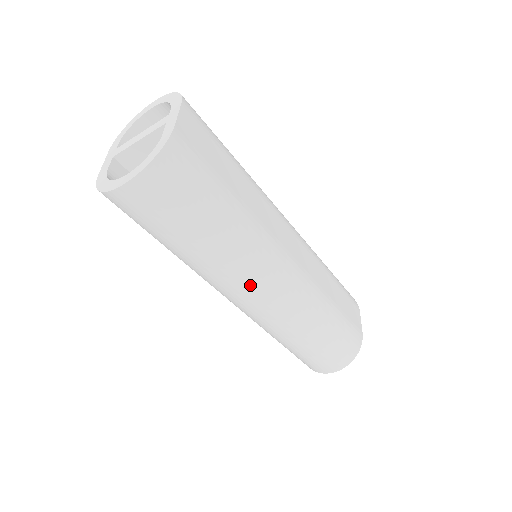
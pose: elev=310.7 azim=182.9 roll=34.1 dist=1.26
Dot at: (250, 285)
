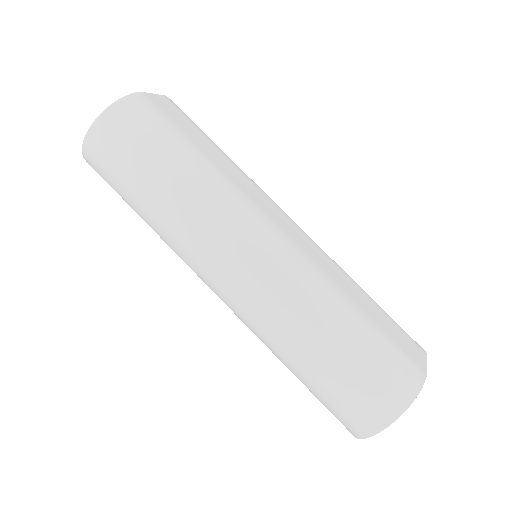
Dot at: (221, 245)
